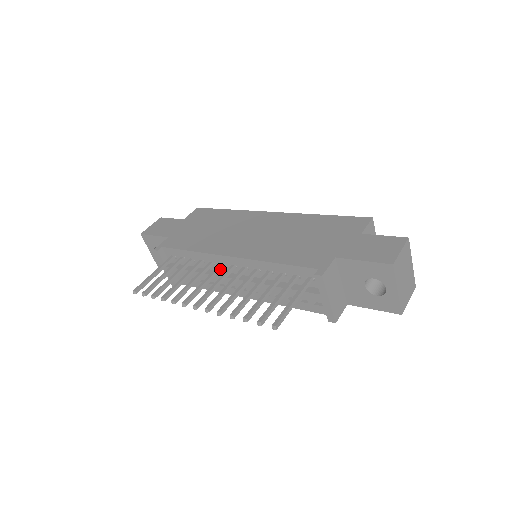
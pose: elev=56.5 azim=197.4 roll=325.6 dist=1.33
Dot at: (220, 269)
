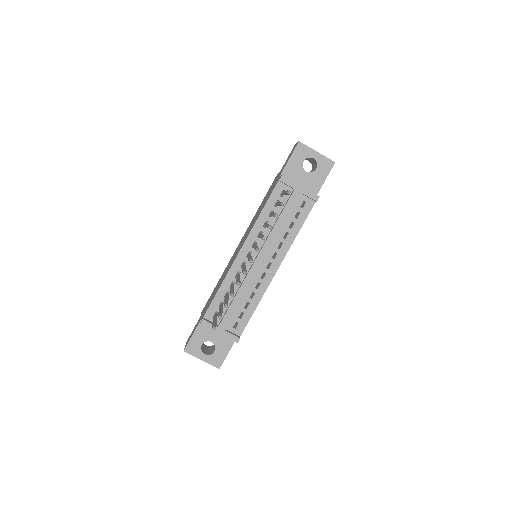
Dot at: occluded
